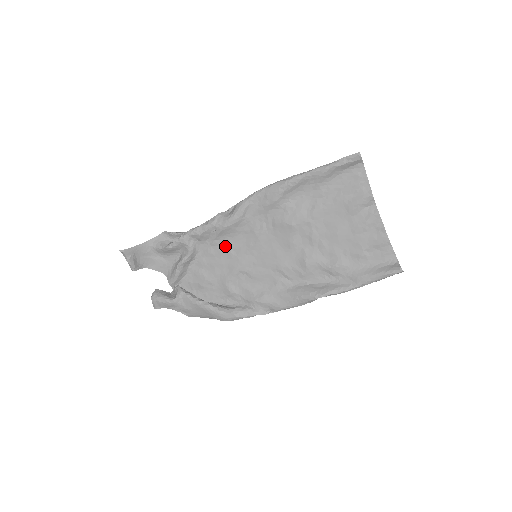
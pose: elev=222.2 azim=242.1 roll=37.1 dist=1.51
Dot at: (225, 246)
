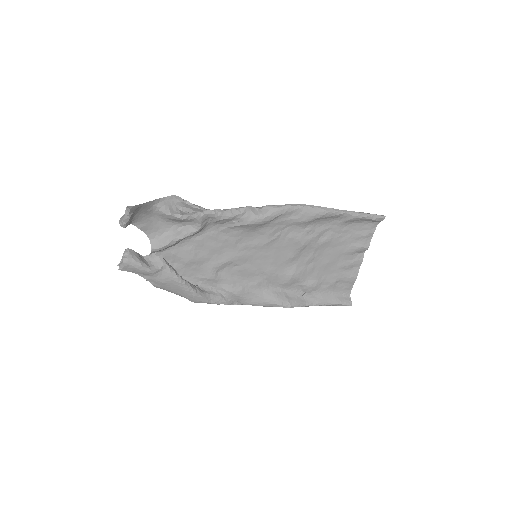
Dot at: (233, 236)
